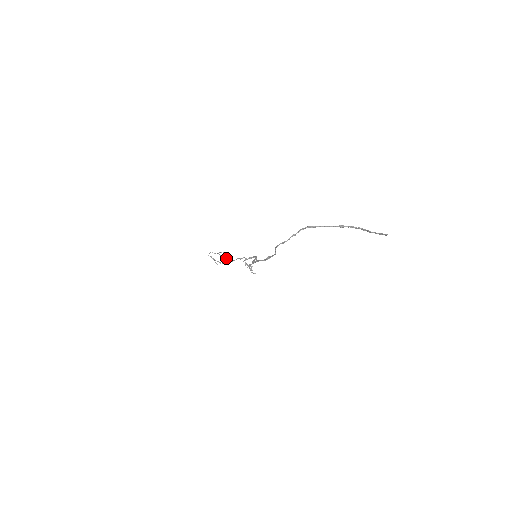
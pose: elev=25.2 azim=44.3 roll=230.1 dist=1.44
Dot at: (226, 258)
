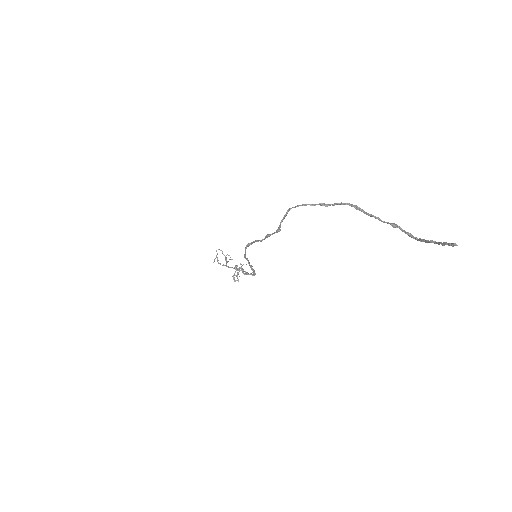
Dot at: occluded
